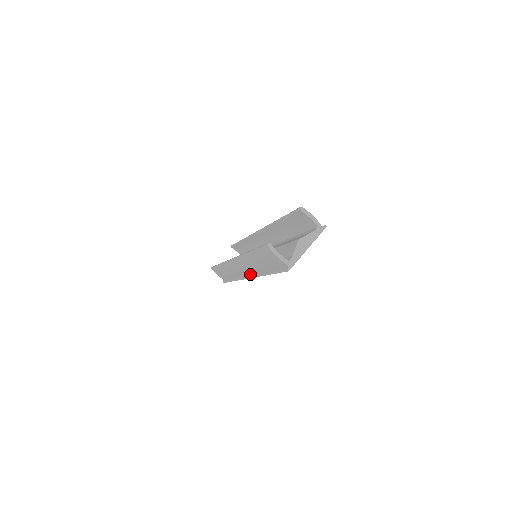
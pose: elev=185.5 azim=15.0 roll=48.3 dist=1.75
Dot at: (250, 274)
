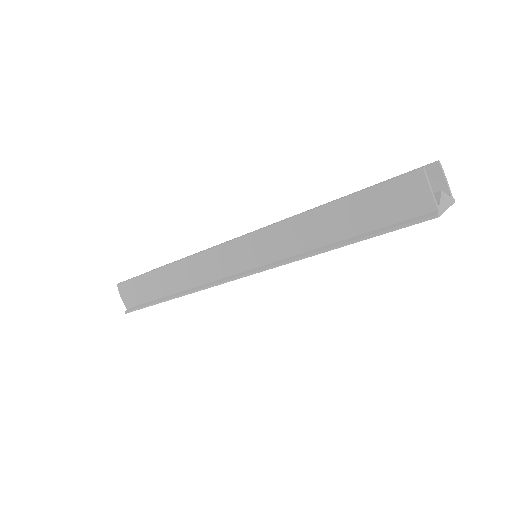
Dot at: (259, 267)
